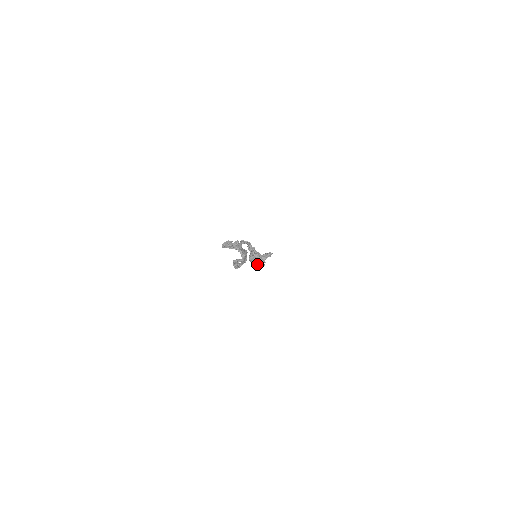
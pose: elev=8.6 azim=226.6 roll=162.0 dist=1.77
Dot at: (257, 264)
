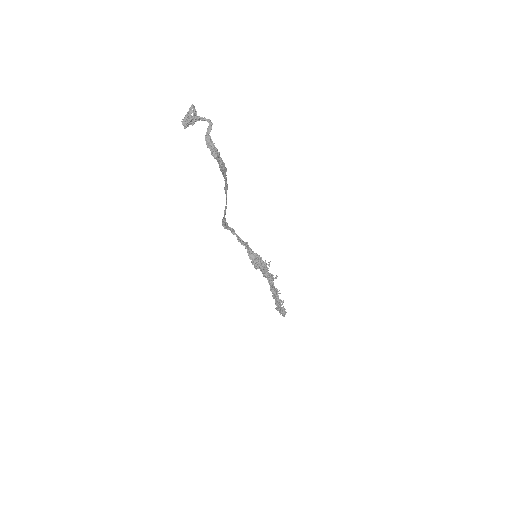
Dot at: occluded
